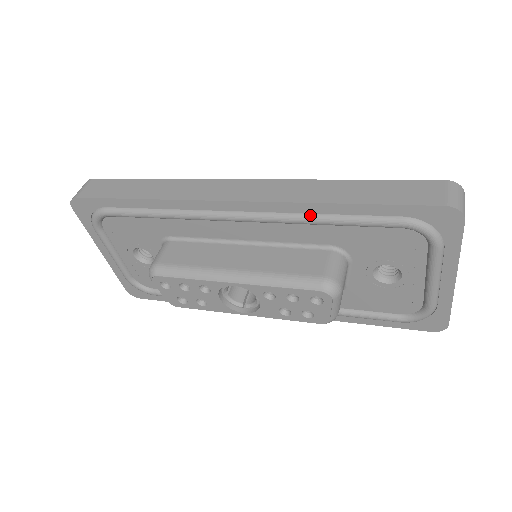
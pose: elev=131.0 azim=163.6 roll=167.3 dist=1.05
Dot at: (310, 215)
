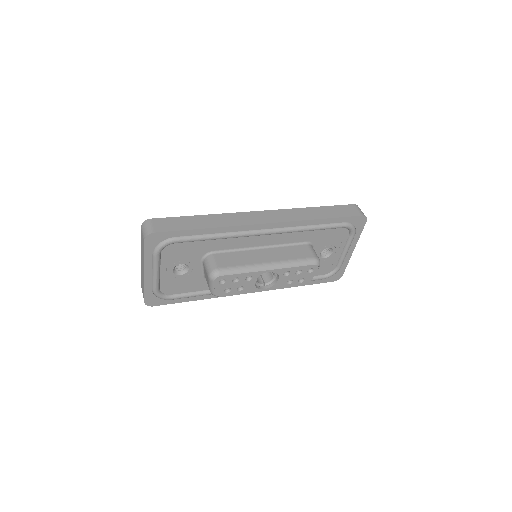
Dot at: (305, 226)
